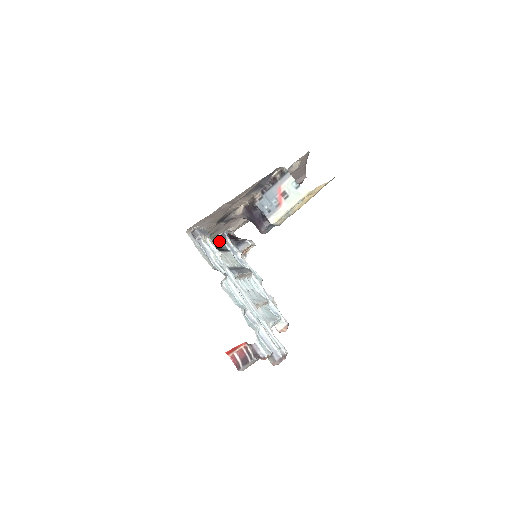
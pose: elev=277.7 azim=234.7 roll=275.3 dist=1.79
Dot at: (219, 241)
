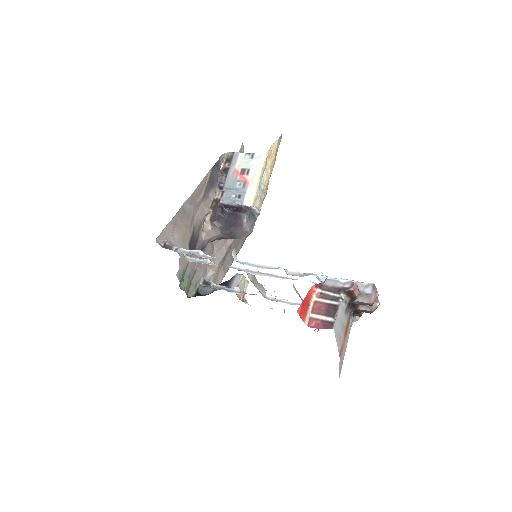
Dot at: (204, 289)
